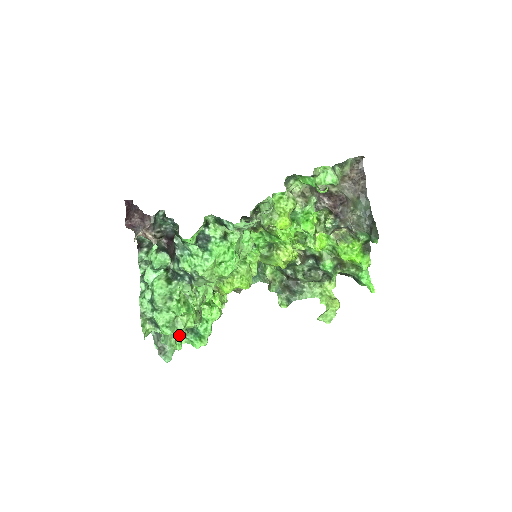
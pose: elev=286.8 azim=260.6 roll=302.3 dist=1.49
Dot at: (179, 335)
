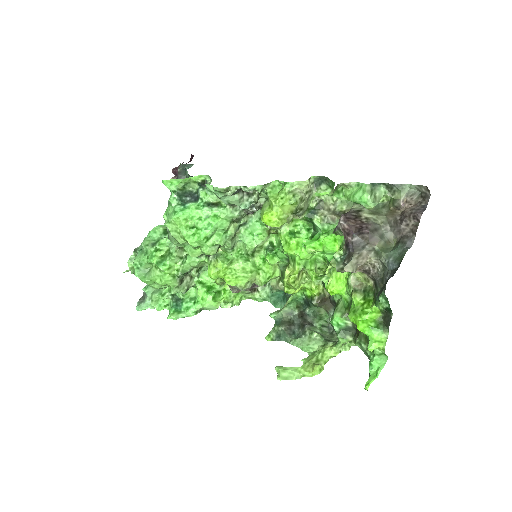
Dot at: (161, 294)
